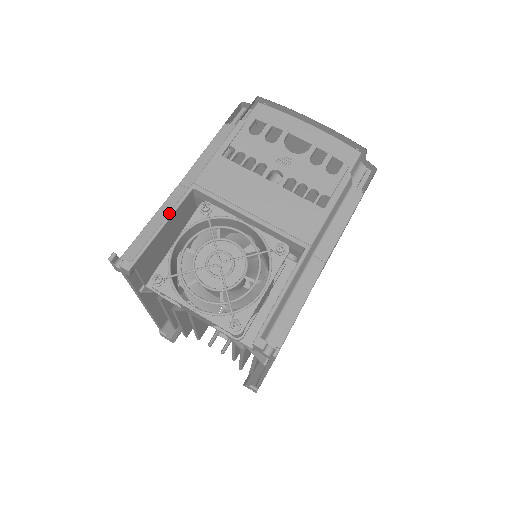
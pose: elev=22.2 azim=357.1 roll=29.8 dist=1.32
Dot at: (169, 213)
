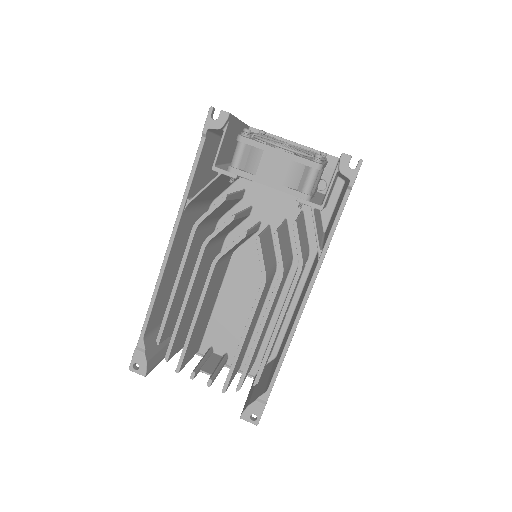
Dot at: occluded
